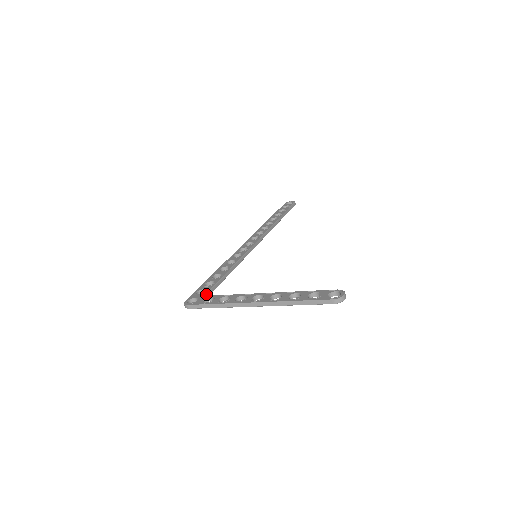
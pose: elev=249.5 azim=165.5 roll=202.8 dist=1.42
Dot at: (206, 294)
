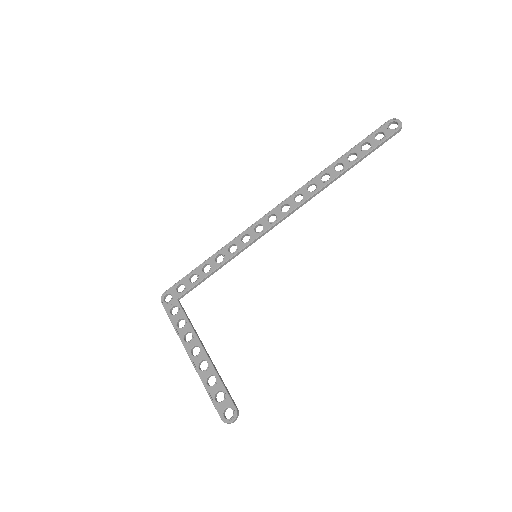
Dot at: (180, 297)
